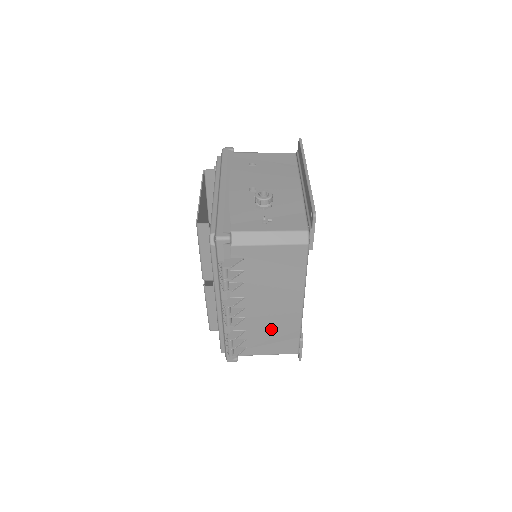
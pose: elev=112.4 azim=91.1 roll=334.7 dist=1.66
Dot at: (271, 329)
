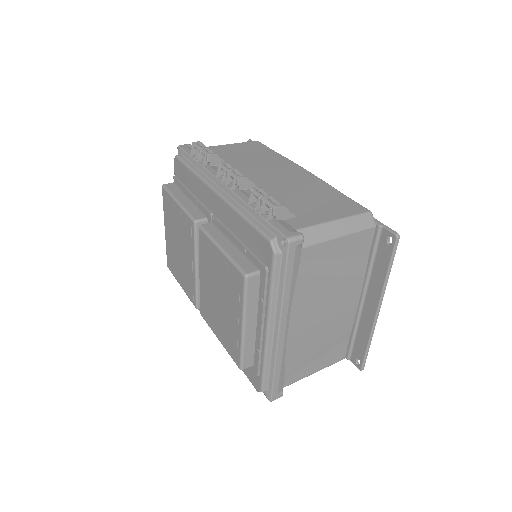
Dot at: (300, 192)
